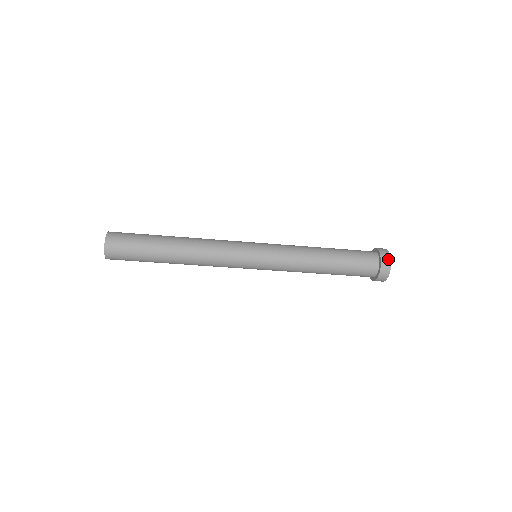
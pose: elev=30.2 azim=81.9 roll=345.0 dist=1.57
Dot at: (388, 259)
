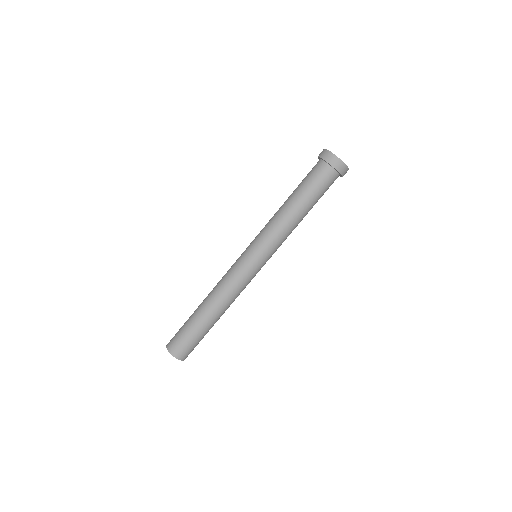
Dot at: occluded
